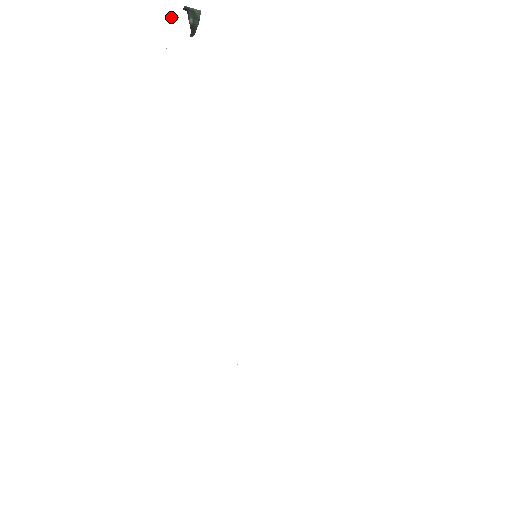
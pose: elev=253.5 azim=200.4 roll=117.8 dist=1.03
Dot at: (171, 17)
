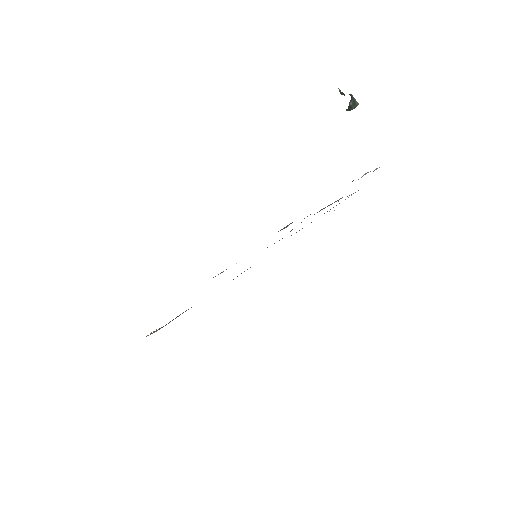
Dot at: (340, 91)
